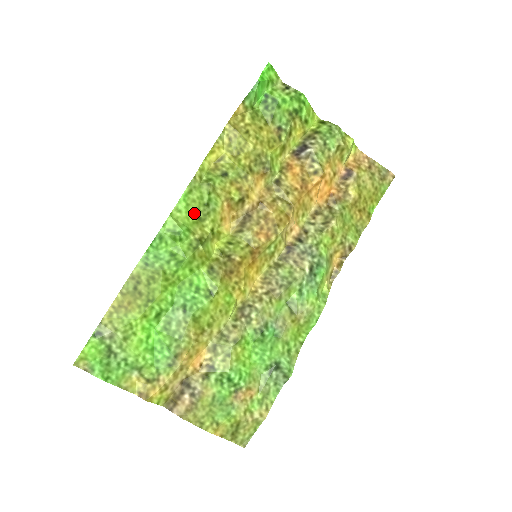
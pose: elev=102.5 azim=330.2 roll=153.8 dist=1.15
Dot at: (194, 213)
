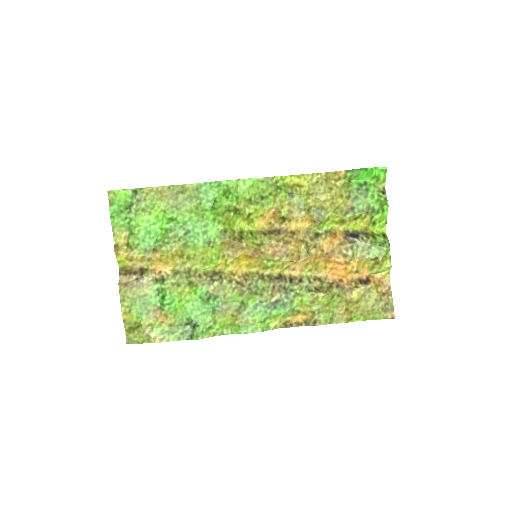
Dot at: (251, 194)
